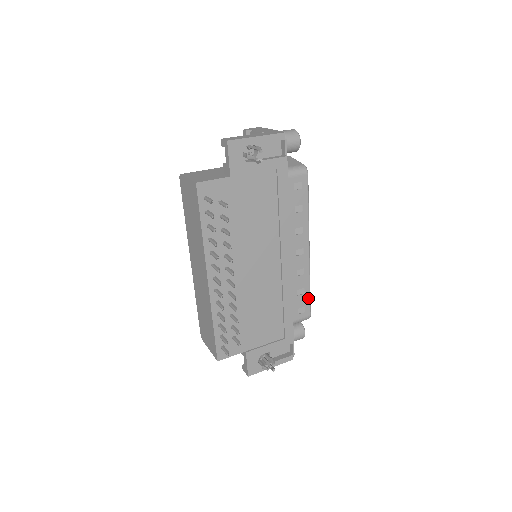
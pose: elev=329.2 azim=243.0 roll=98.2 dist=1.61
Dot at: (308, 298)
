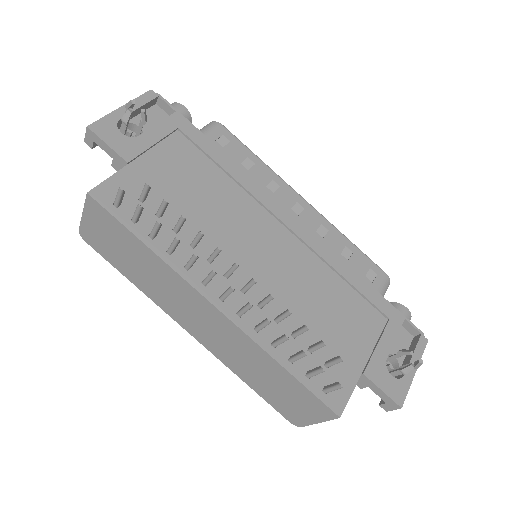
Dot at: (362, 256)
